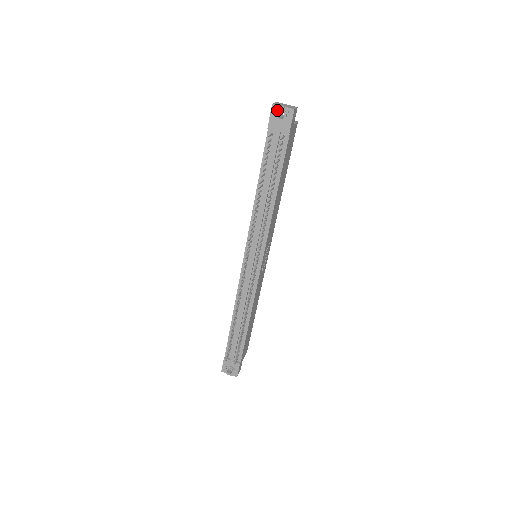
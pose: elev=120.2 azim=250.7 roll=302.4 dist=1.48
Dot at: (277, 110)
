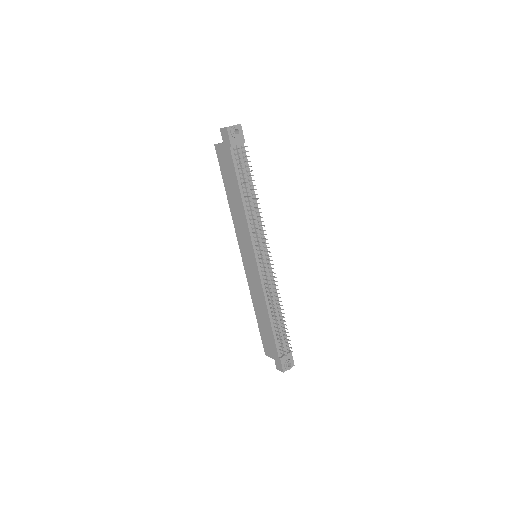
Dot at: (233, 129)
